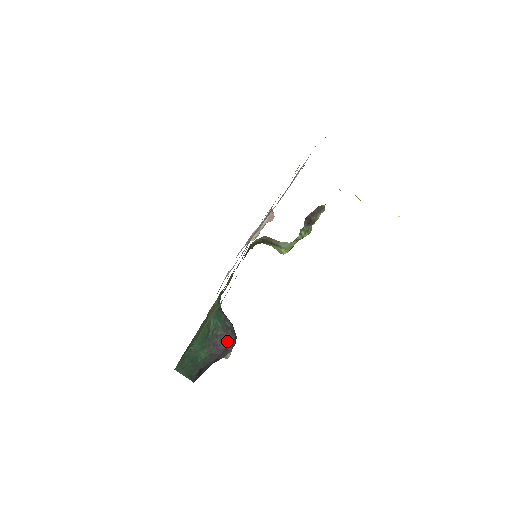
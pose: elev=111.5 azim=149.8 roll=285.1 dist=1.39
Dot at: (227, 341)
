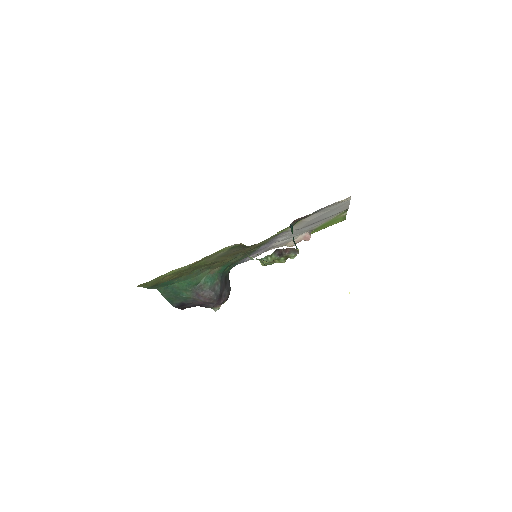
Dot at: (208, 298)
